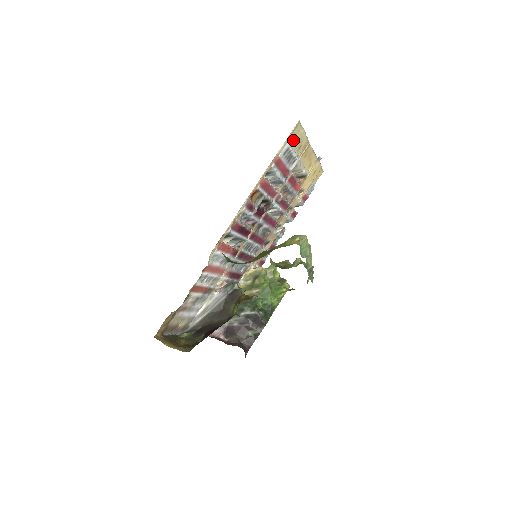
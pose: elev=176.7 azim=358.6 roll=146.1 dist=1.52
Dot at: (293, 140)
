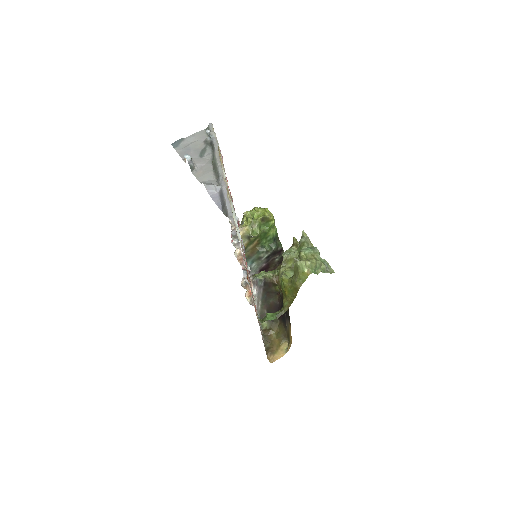
Dot at: occluded
